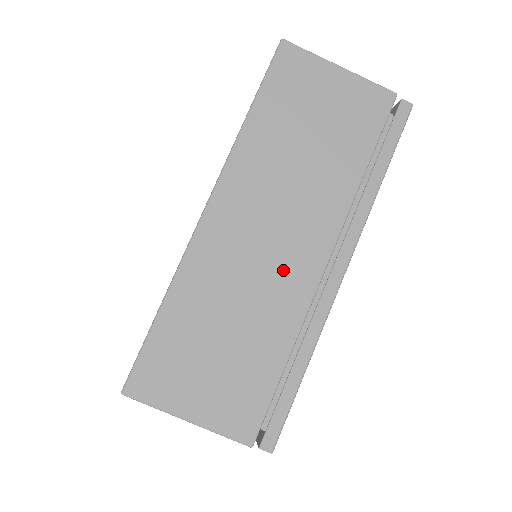
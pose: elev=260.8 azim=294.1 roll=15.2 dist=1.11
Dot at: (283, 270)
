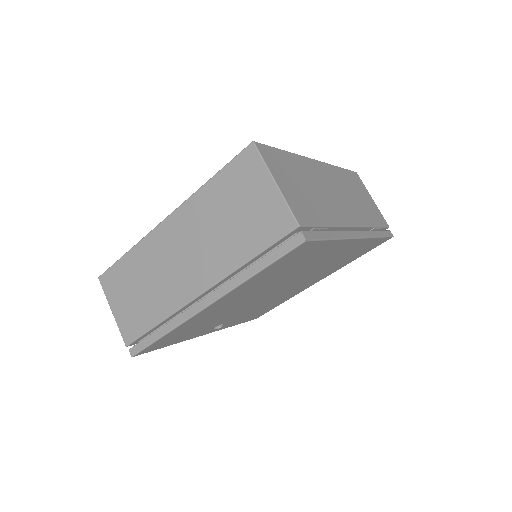
Dot at: (178, 280)
